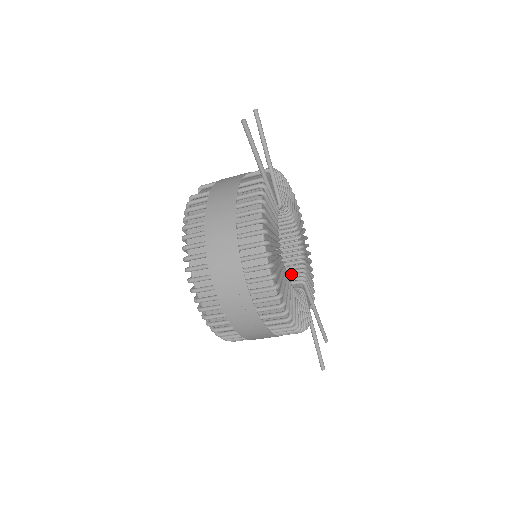
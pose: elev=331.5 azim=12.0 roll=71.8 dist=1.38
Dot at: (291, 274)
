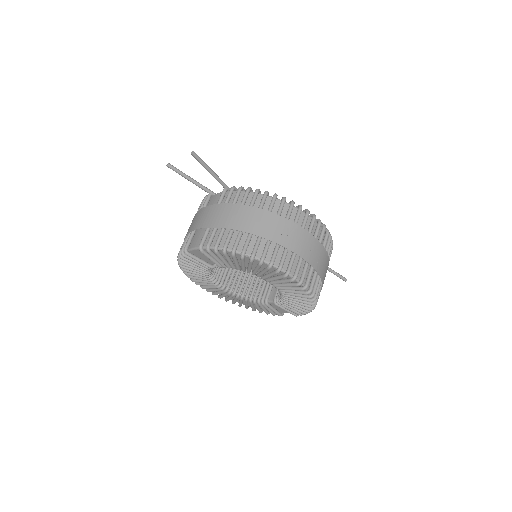
Dot at: occluded
